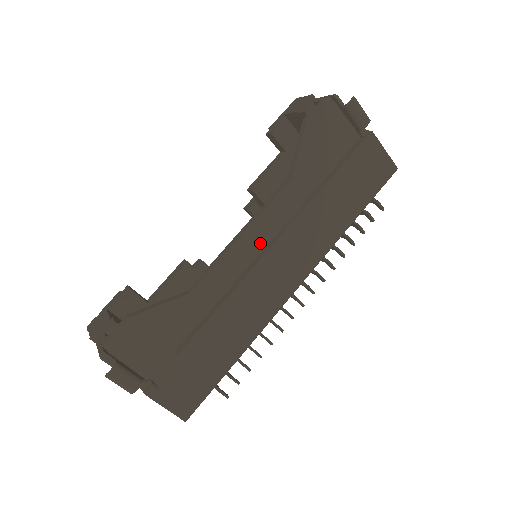
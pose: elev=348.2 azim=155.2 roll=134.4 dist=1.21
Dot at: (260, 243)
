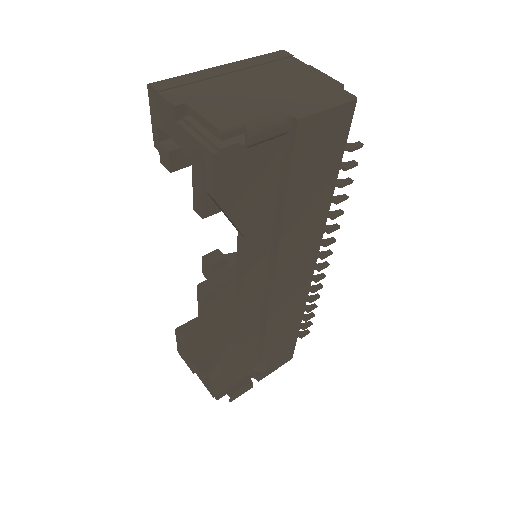
Dot at: (259, 284)
